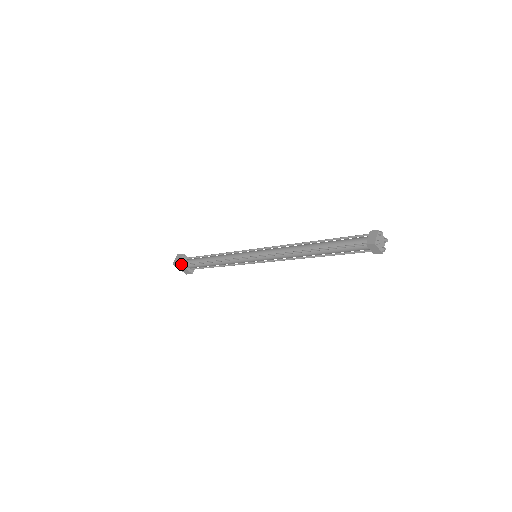
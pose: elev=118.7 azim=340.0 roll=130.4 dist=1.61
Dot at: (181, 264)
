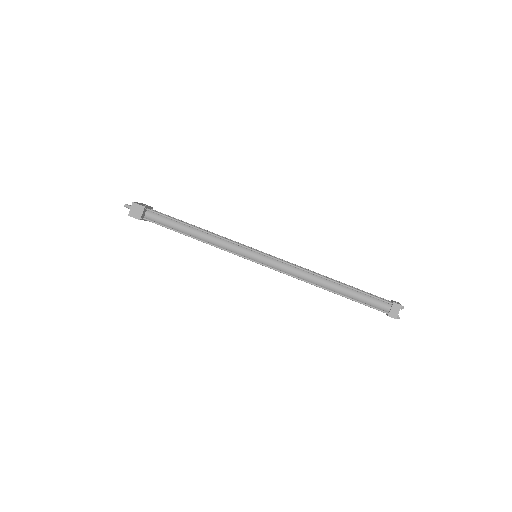
Dot at: (141, 219)
